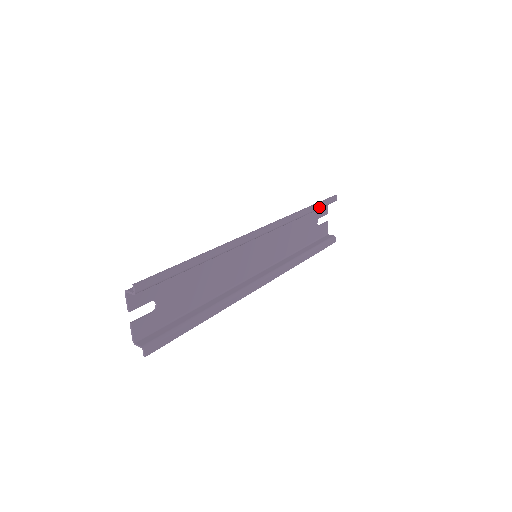
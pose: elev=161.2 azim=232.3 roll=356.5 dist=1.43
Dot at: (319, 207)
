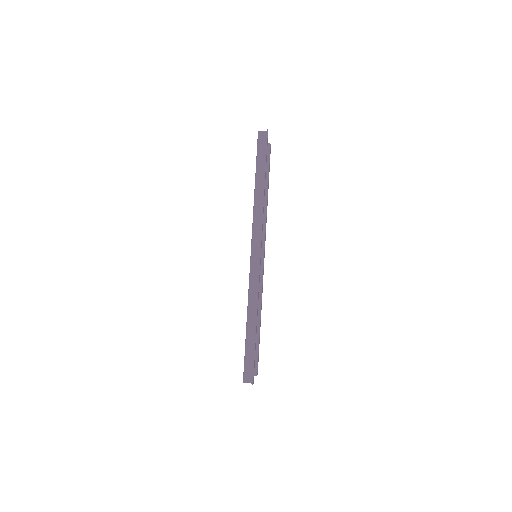
Dot at: occluded
